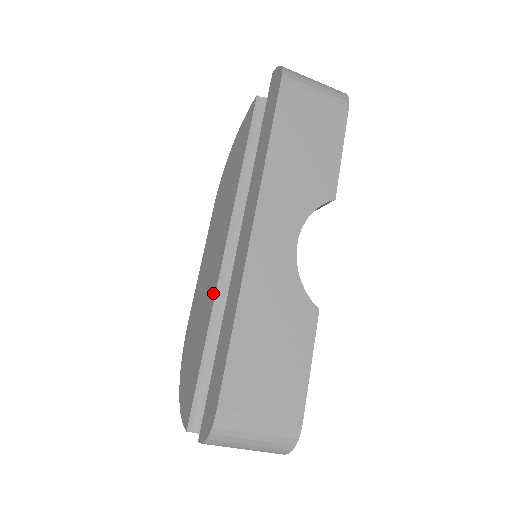
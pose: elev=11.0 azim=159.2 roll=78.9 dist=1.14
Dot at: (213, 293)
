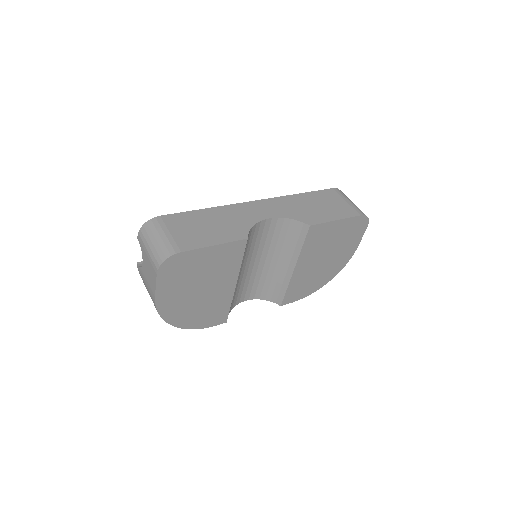
Dot at: occluded
